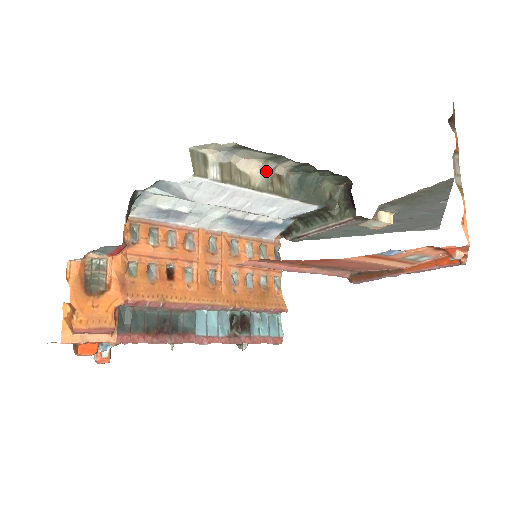
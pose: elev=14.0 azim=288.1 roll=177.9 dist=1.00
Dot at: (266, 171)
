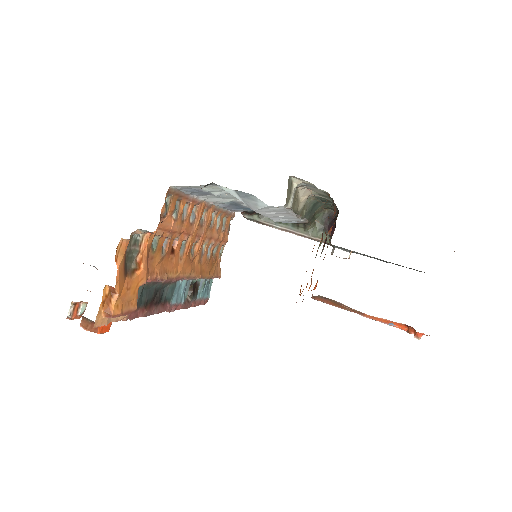
Dot at: occluded
